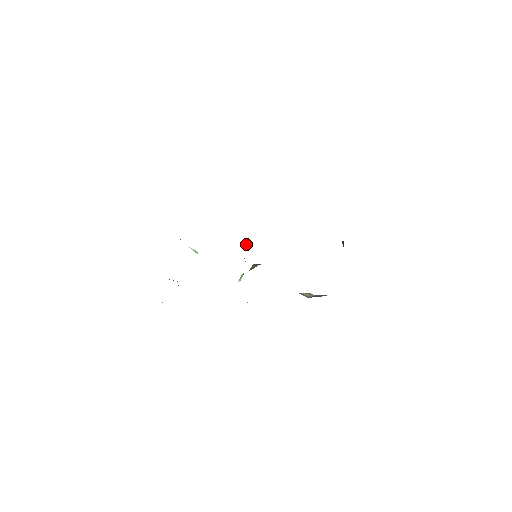
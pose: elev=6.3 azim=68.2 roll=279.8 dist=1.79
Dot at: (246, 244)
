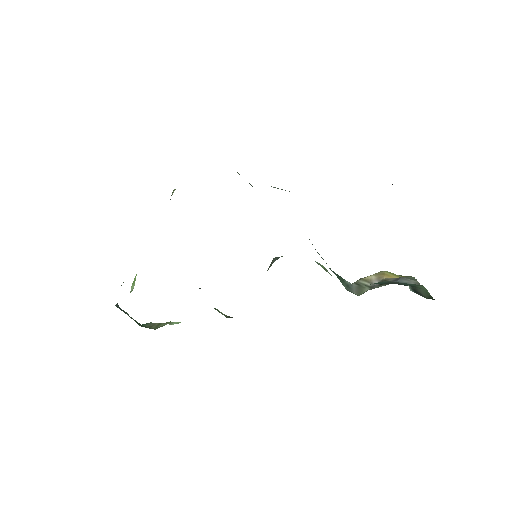
Dot at: occluded
